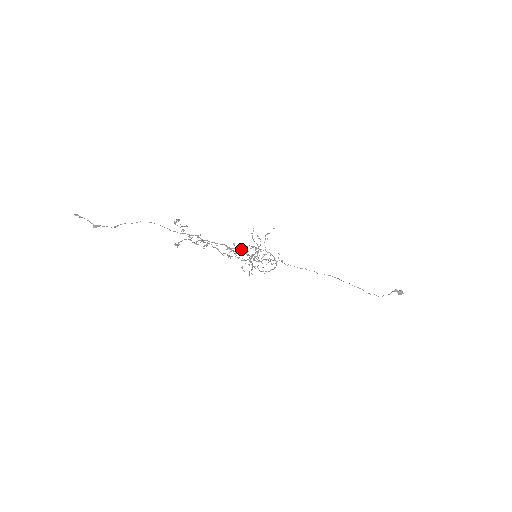
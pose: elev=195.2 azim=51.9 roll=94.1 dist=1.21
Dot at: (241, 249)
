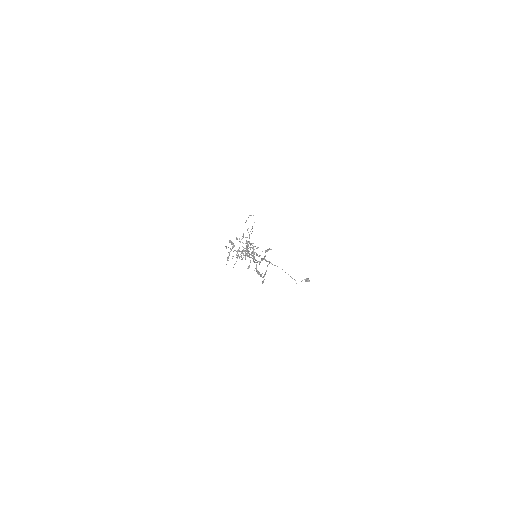
Dot at: (257, 254)
